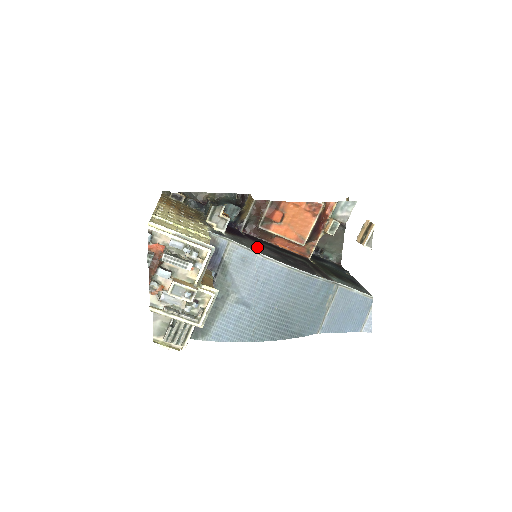
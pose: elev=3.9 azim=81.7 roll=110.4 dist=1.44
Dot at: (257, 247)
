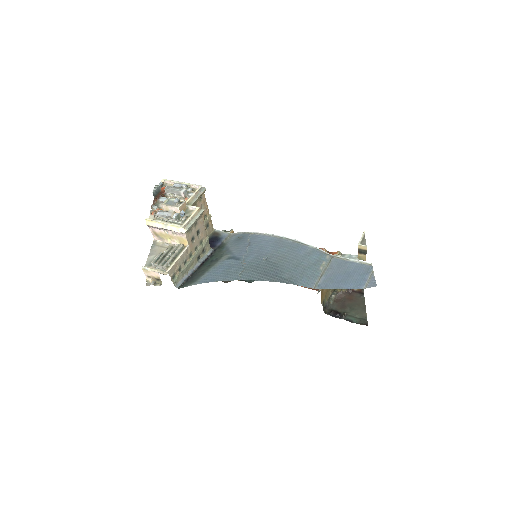
Dot at: occluded
